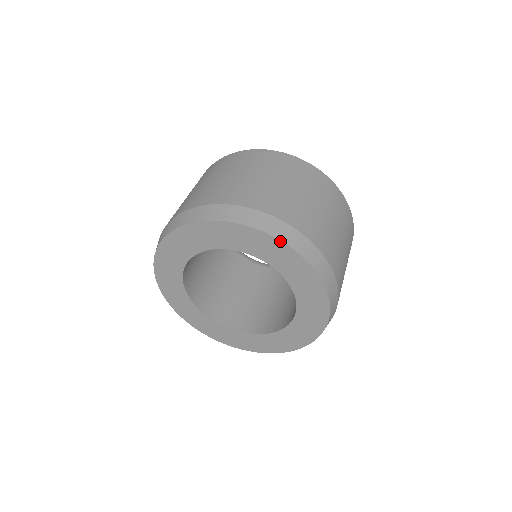
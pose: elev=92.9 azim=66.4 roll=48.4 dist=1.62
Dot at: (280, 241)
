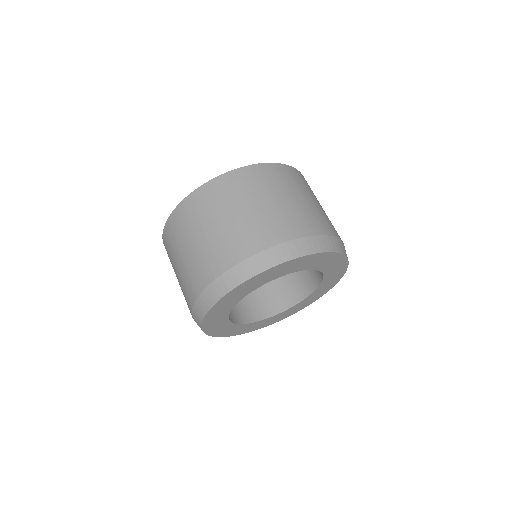
Dot at: (301, 257)
